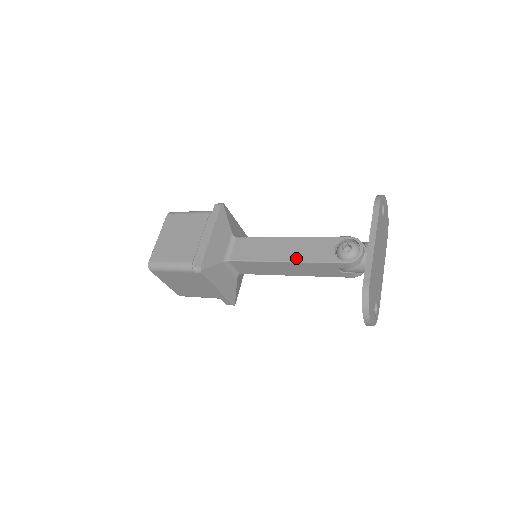
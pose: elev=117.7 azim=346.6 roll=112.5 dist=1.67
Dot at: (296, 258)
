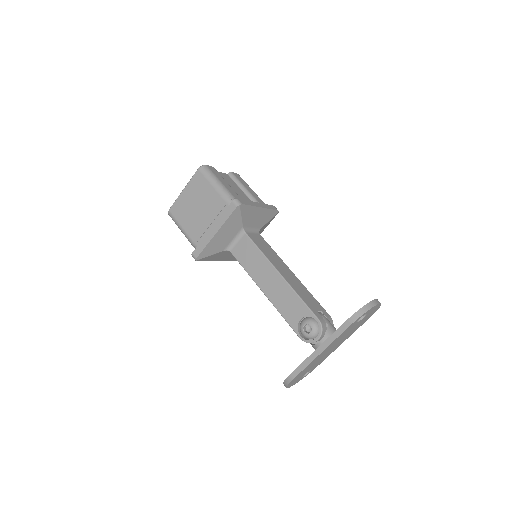
Dot at: (272, 299)
